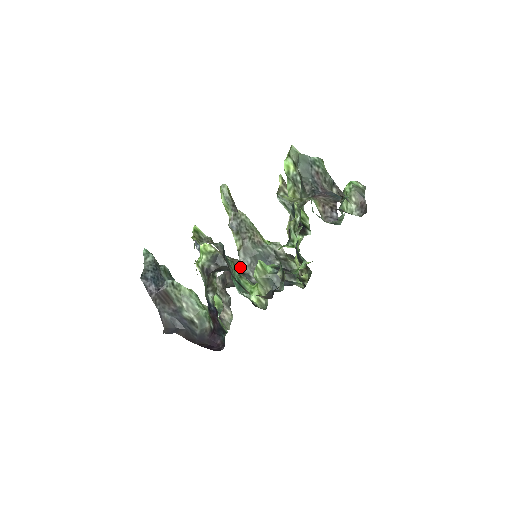
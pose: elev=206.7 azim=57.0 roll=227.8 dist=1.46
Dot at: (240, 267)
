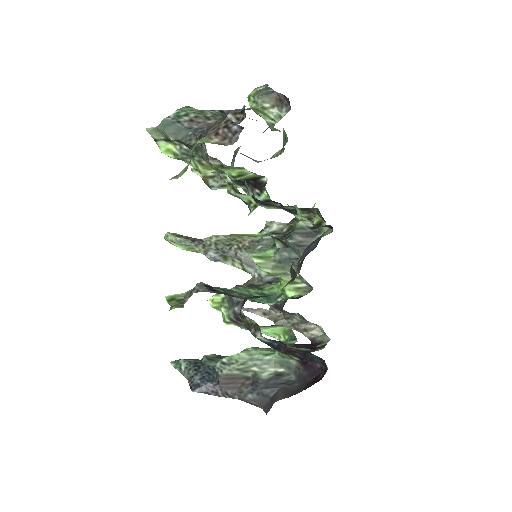
Dot at: (261, 281)
